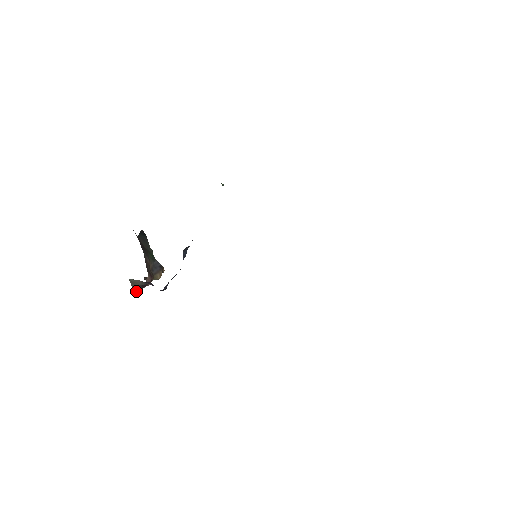
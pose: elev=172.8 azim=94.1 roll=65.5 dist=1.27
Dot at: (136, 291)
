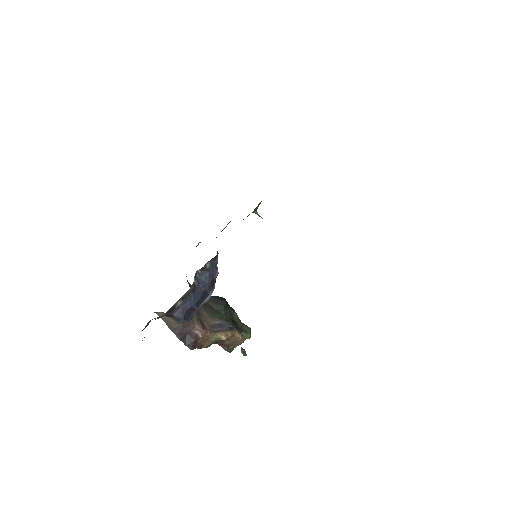
Dot at: (184, 341)
